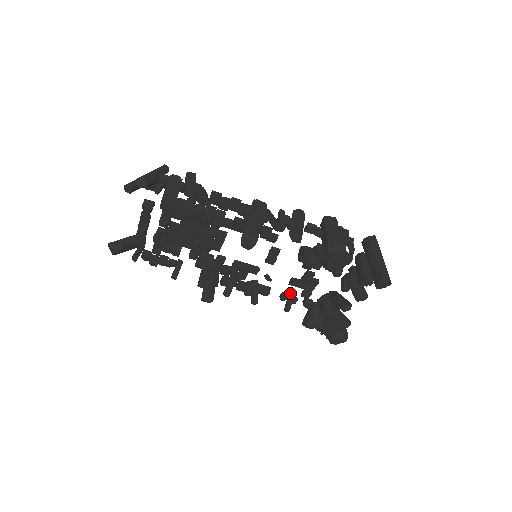
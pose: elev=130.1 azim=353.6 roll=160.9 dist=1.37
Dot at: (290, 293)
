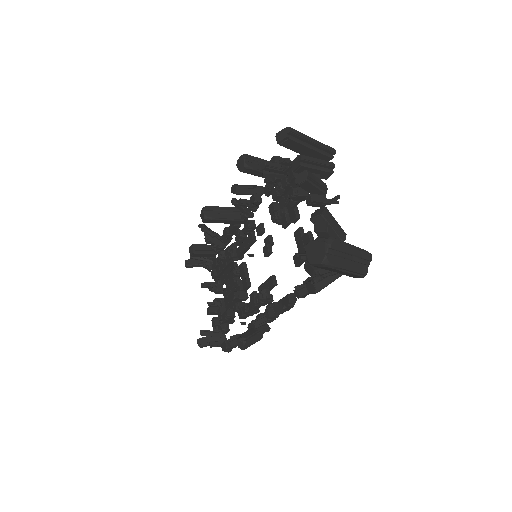
Dot at: occluded
